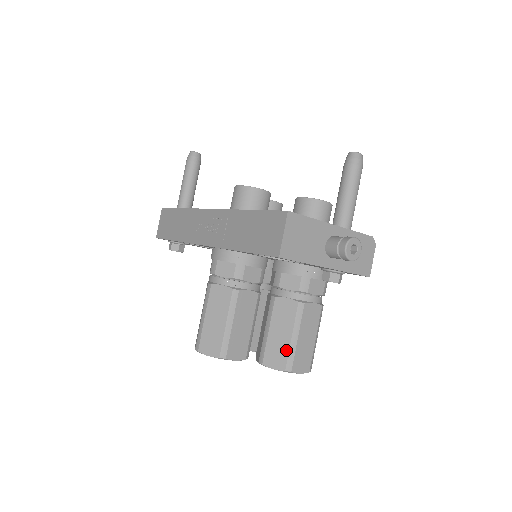
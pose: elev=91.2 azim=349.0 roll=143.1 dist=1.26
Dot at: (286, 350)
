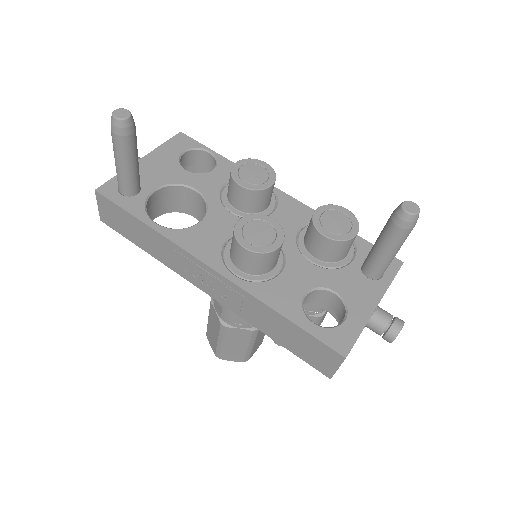
Dot at: occluded
